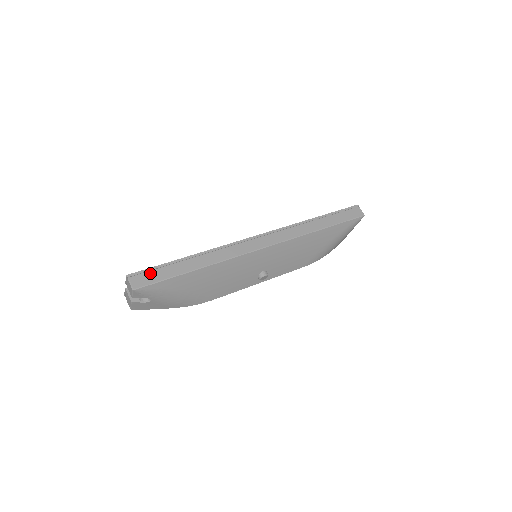
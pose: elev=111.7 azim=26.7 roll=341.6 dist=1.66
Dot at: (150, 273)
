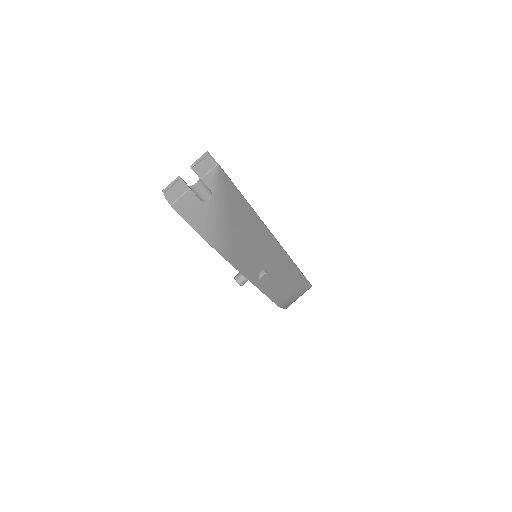
Dot at: occluded
